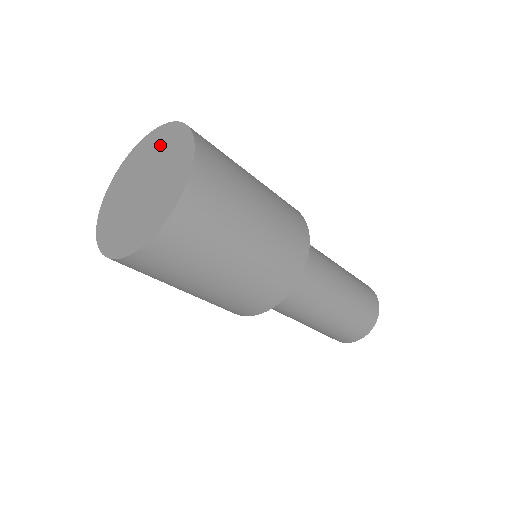
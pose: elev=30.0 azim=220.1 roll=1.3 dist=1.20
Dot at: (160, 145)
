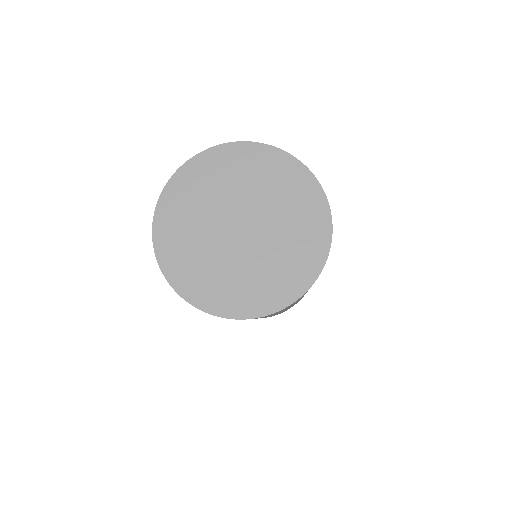
Dot at: (270, 179)
